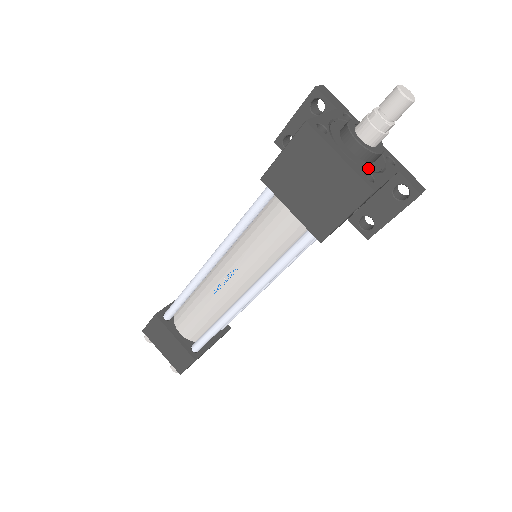
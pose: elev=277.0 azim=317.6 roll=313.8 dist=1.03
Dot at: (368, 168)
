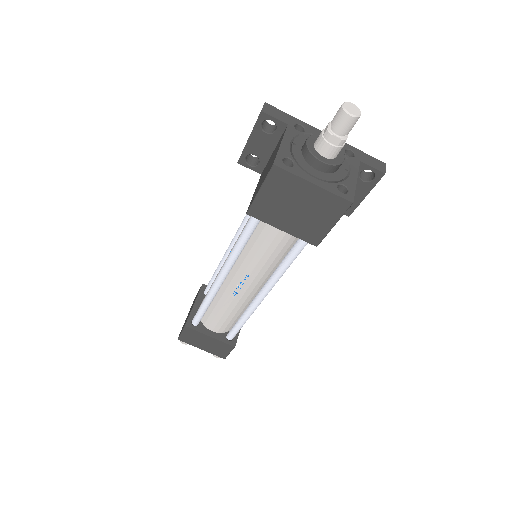
Dot at: (338, 179)
